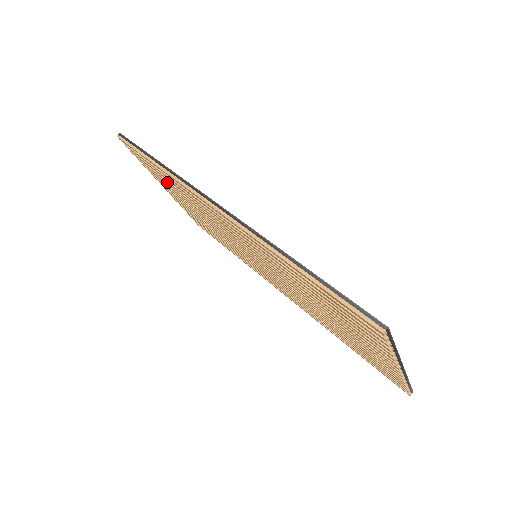
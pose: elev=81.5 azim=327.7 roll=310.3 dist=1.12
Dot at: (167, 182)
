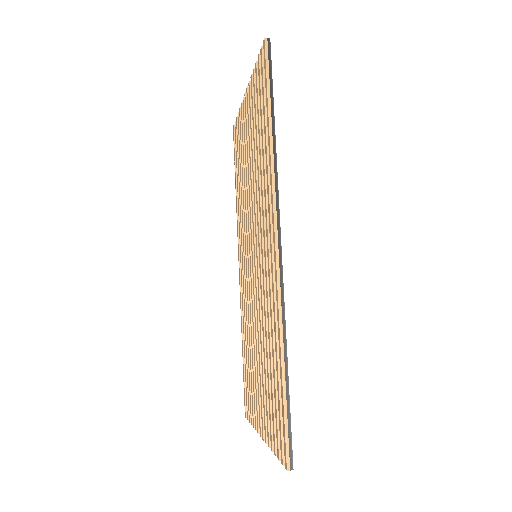
Dot at: (257, 121)
